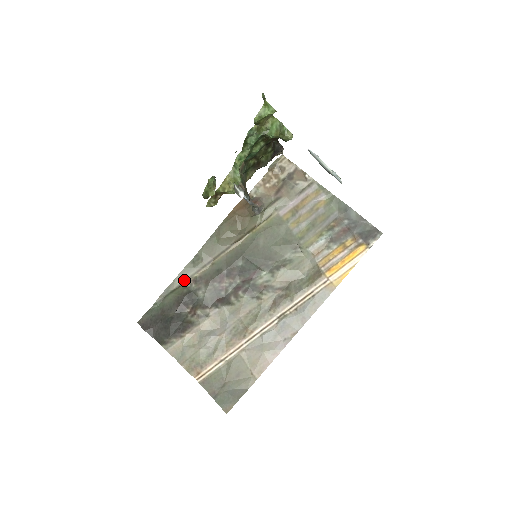
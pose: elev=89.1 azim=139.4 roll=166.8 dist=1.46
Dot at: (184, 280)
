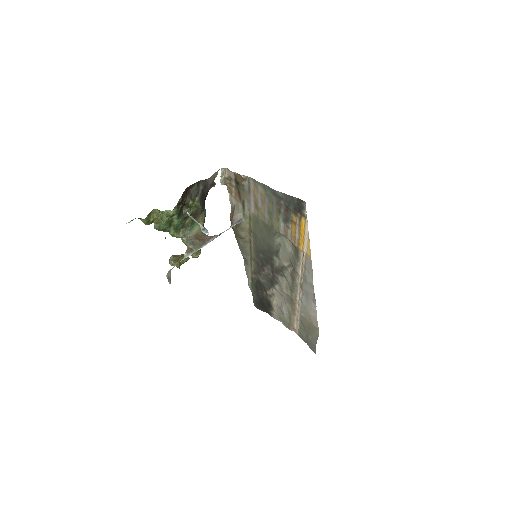
Dot at: (251, 275)
